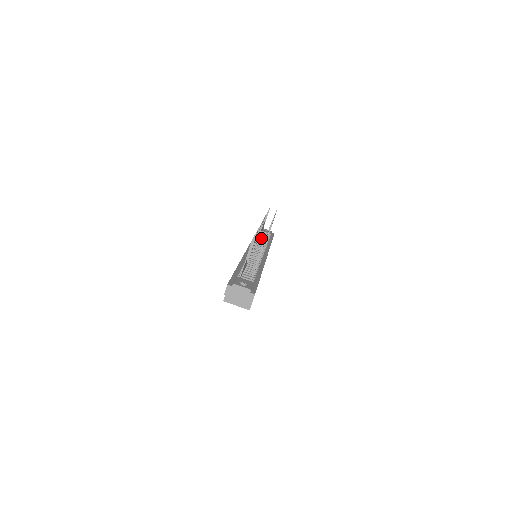
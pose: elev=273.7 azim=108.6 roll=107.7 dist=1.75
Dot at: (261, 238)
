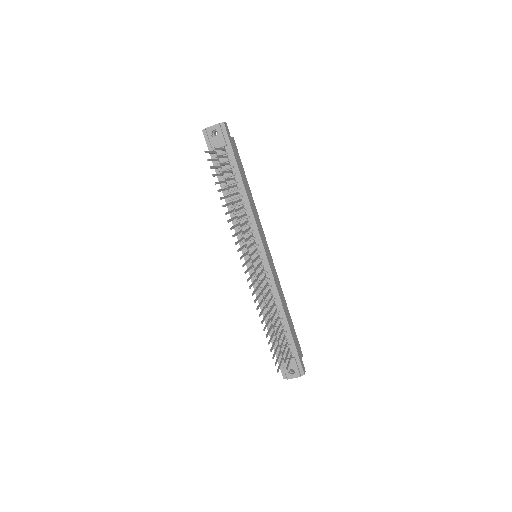
Dot at: (229, 185)
